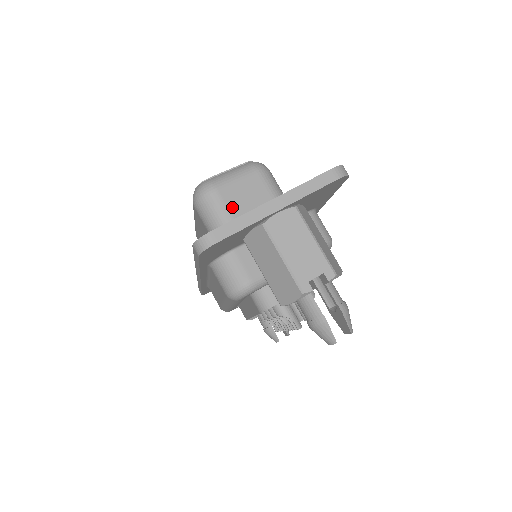
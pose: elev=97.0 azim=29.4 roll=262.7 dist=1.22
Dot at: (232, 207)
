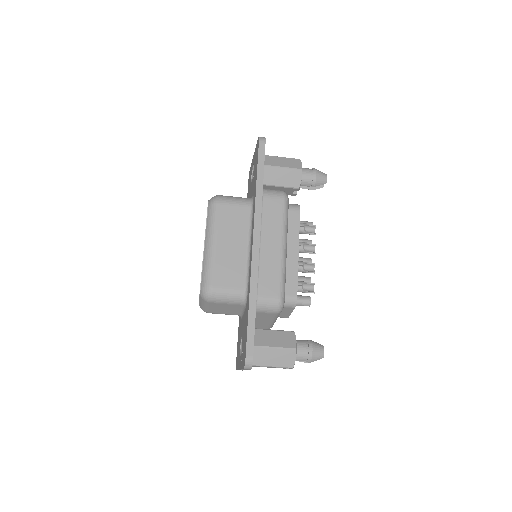
Dot at: (224, 313)
